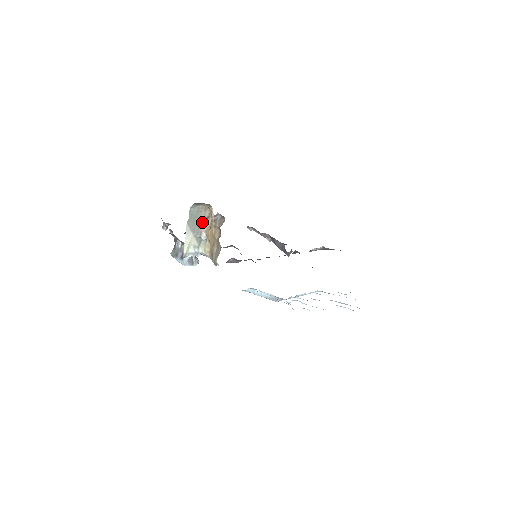
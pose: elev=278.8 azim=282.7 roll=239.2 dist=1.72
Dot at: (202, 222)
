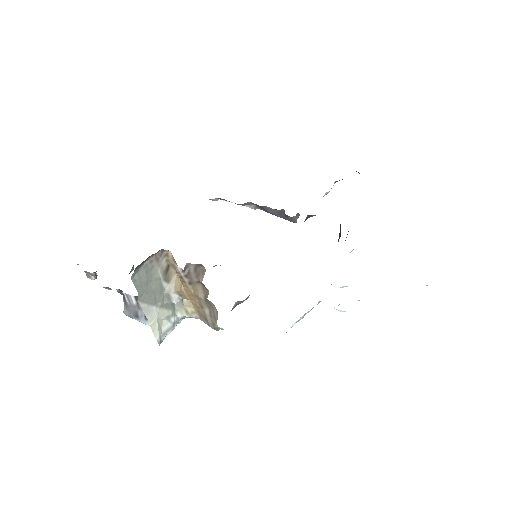
Dot at: (161, 280)
